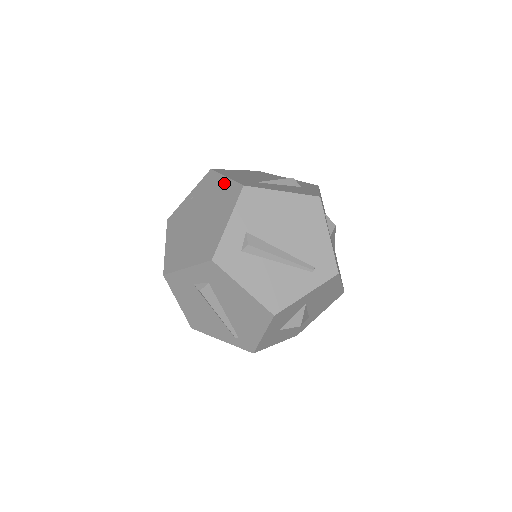
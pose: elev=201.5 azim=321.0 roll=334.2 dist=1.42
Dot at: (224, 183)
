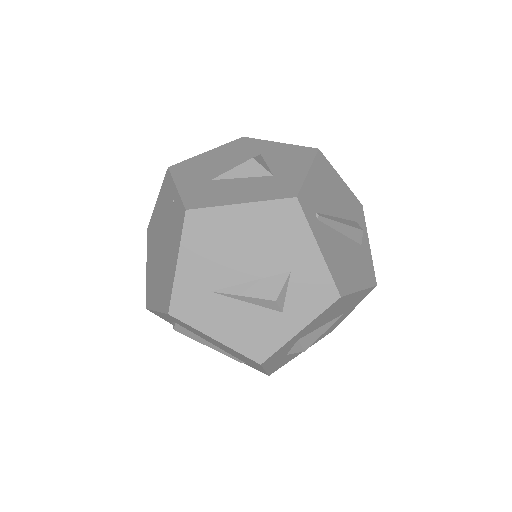
Dot at: (173, 267)
